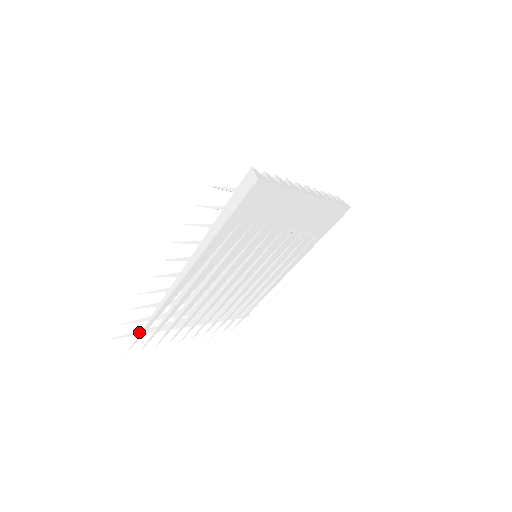
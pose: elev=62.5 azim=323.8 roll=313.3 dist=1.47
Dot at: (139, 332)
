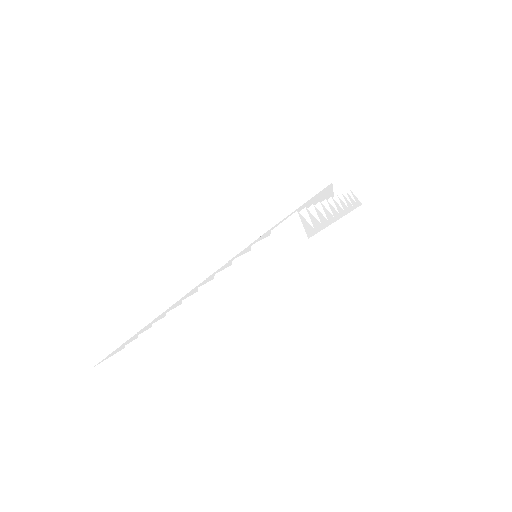
Dot at: occluded
